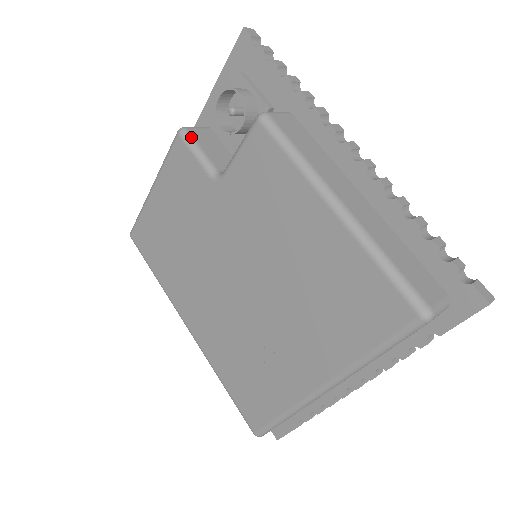
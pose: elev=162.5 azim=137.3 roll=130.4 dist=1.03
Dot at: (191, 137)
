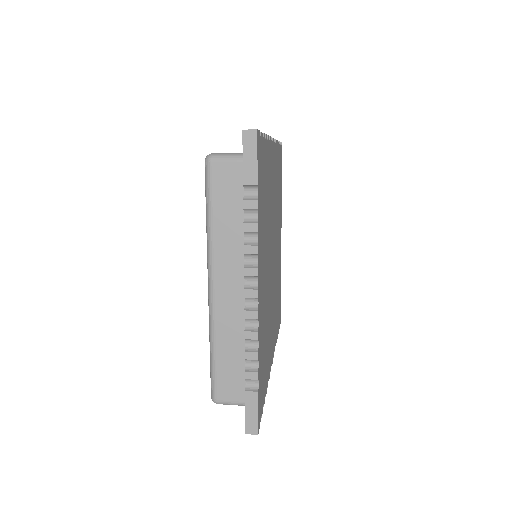
Dot at: occluded
